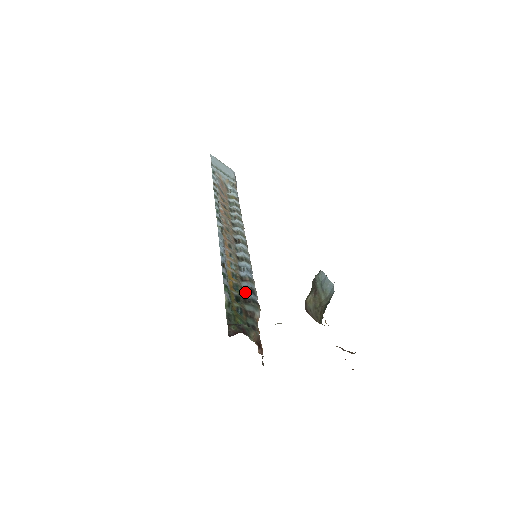
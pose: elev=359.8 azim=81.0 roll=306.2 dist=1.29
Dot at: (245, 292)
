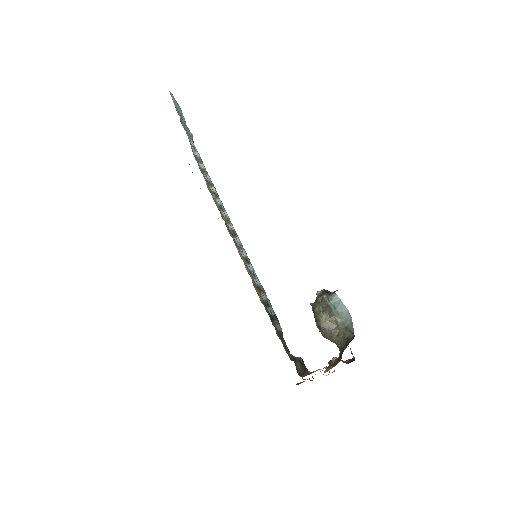
Dot at: (267, 306)
